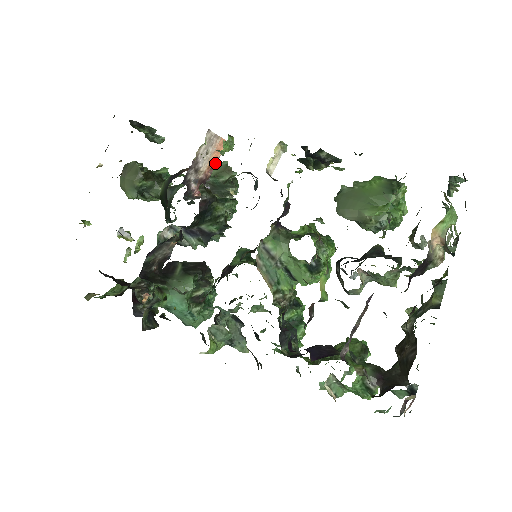
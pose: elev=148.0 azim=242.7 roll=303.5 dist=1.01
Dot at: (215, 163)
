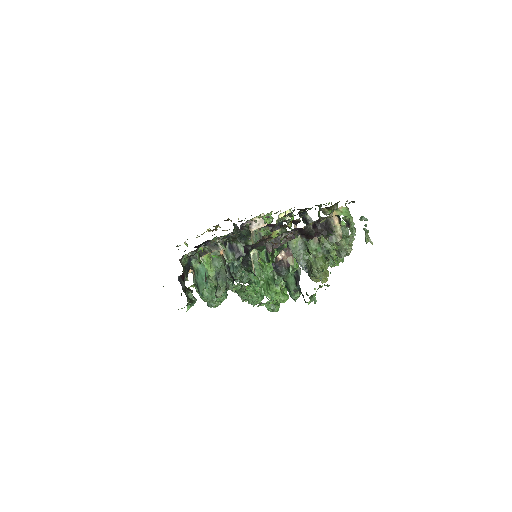
Dot at: occluded
